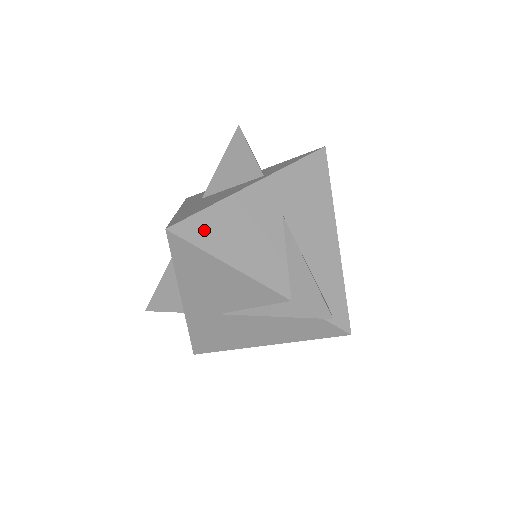
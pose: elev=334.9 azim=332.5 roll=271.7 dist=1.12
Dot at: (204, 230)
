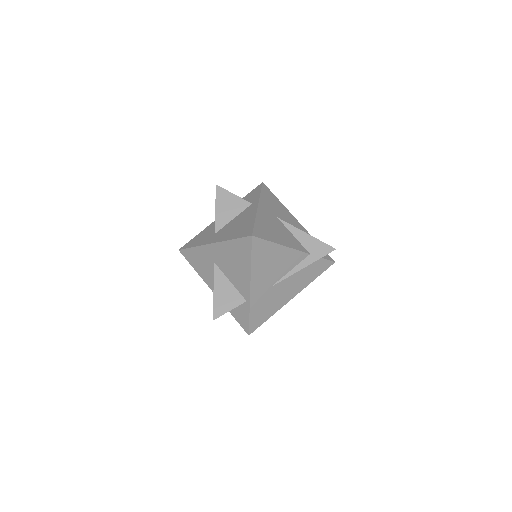
Dot at: (263, 232)
